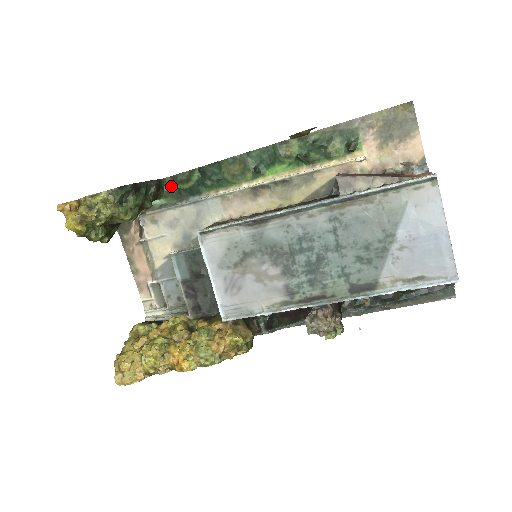
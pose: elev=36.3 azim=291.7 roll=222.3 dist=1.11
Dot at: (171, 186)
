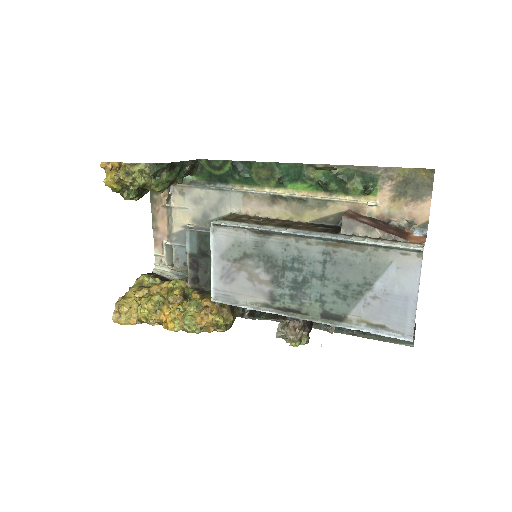
Dot at: (204, 168)
